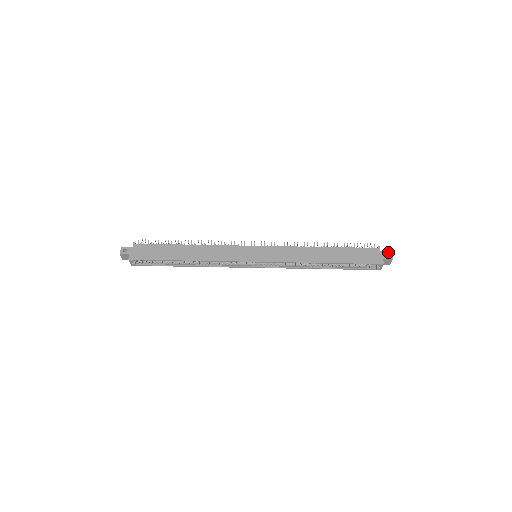
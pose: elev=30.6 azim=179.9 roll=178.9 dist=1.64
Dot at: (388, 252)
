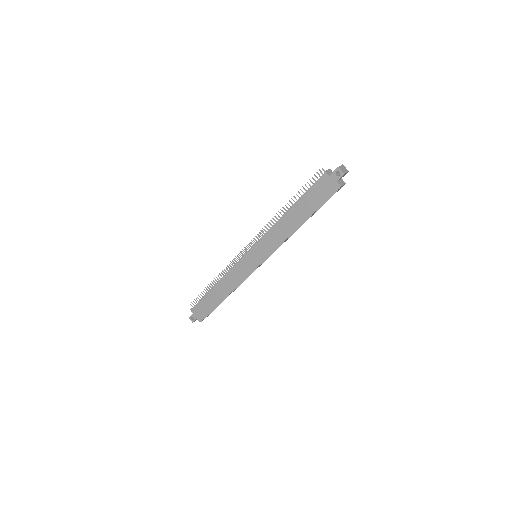
Dot at: (335, 171)
